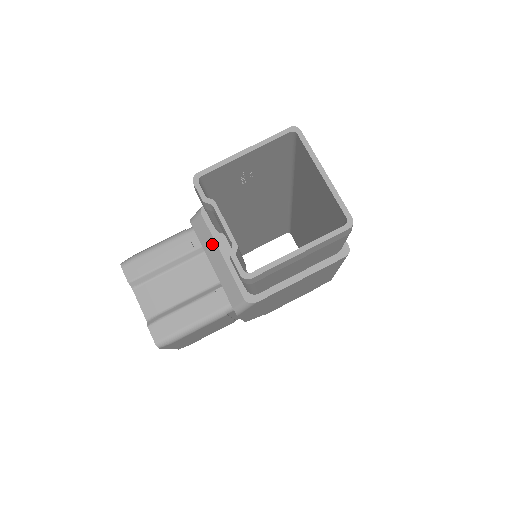
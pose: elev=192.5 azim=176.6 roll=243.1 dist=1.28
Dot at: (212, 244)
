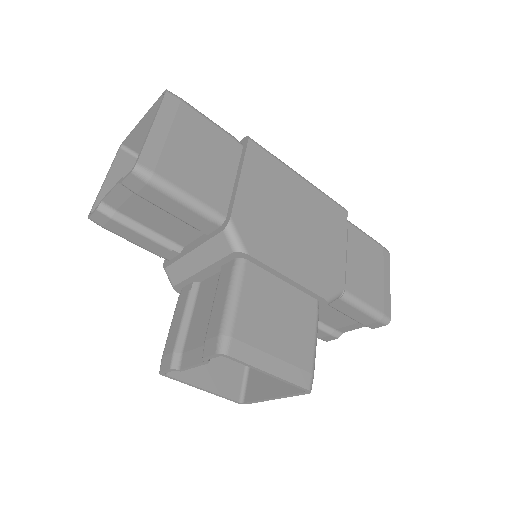
Dot at: (184, 262)
